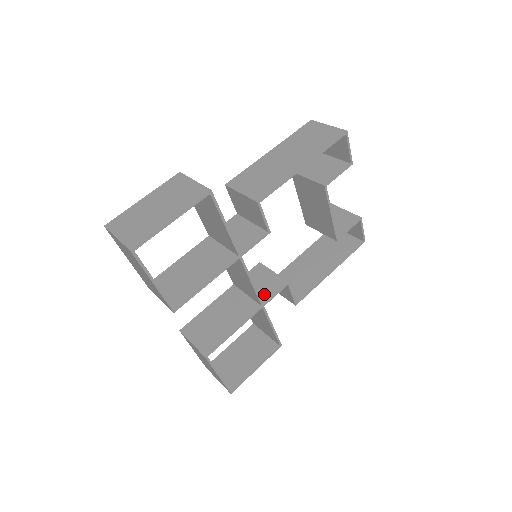
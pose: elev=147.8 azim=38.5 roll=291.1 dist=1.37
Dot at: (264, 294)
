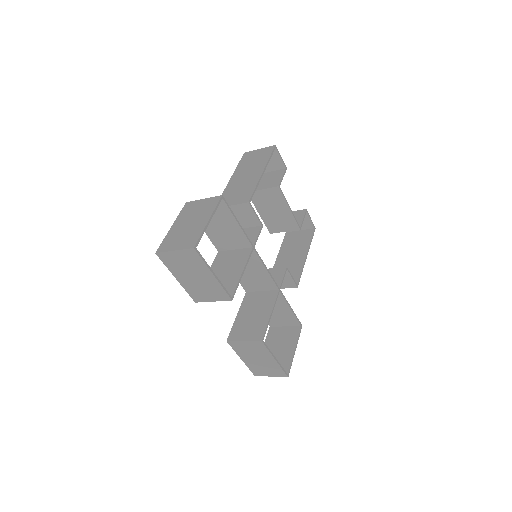
Dot at: occluded
